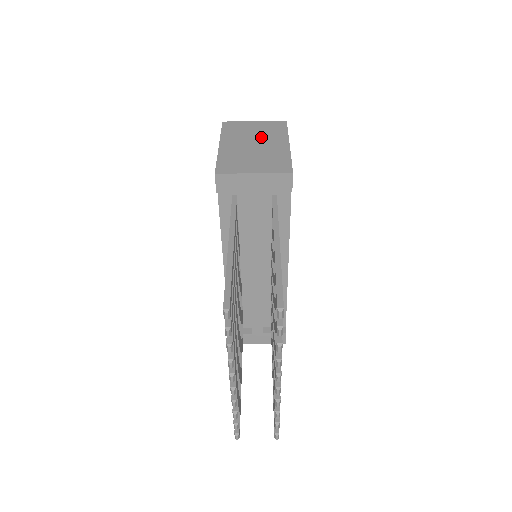
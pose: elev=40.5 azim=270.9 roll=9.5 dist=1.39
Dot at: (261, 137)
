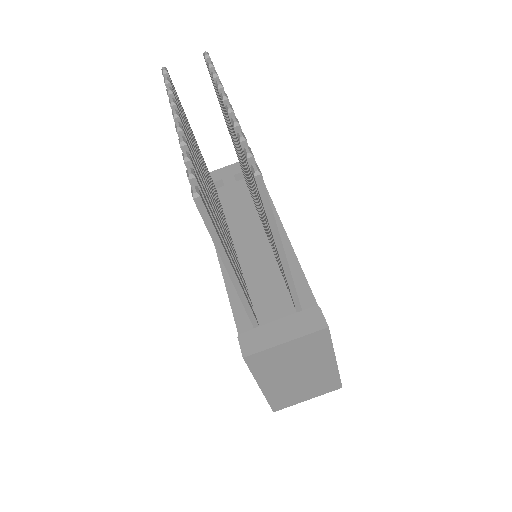
Dot at: occluded
